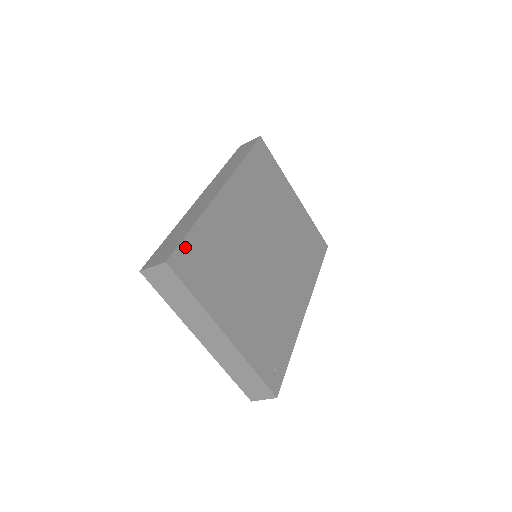
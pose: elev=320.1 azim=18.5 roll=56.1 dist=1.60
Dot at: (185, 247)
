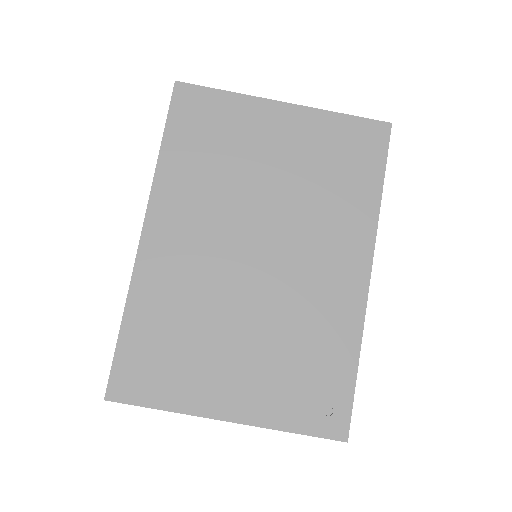
Dot at: (121, 362)
